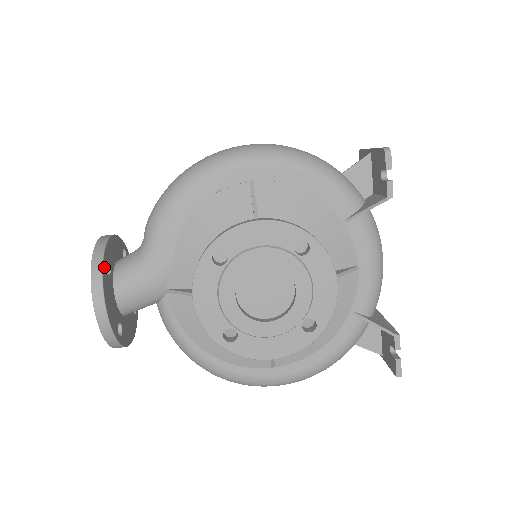
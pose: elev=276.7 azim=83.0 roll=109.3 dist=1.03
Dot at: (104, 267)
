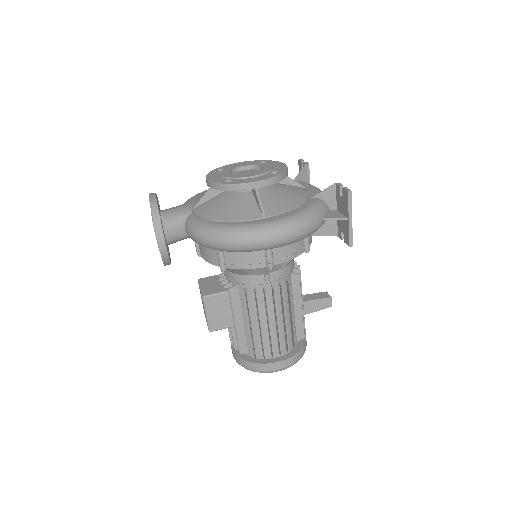
Dot at: (157, 198)
